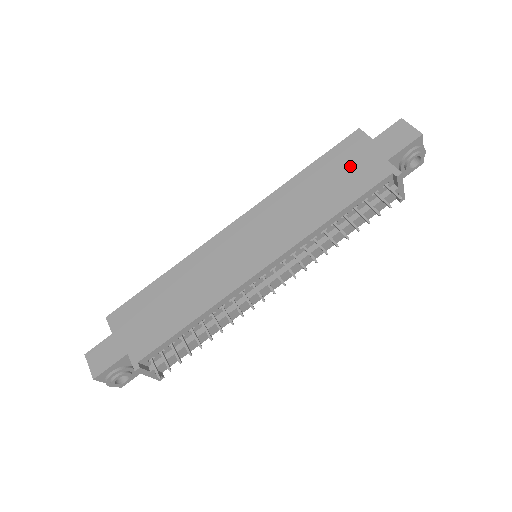
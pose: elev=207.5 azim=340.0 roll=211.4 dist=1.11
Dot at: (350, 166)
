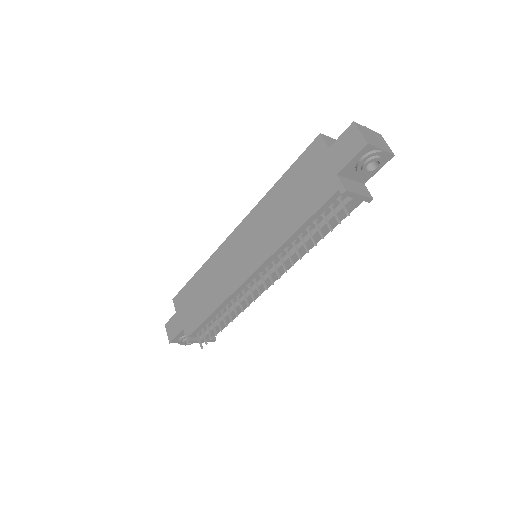
Dot at: (309, 179)
